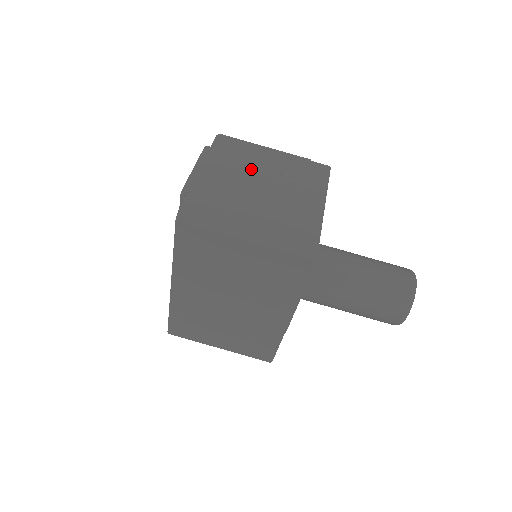
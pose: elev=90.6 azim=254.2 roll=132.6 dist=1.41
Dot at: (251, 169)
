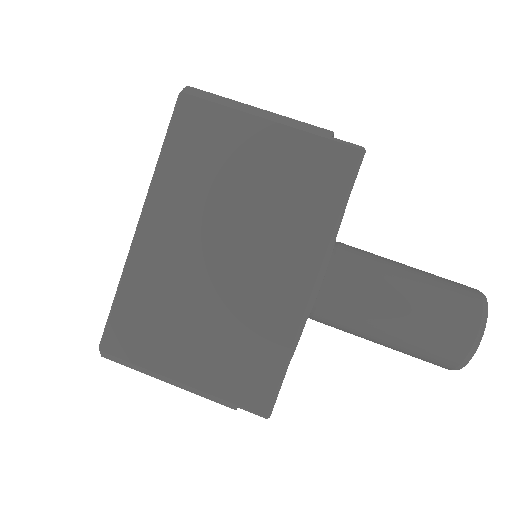
Dot at: occluded
